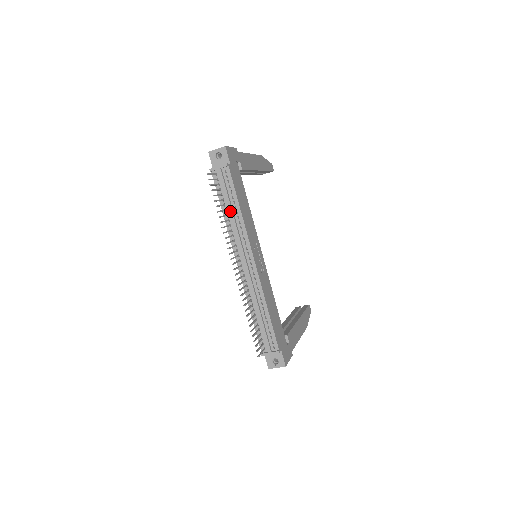
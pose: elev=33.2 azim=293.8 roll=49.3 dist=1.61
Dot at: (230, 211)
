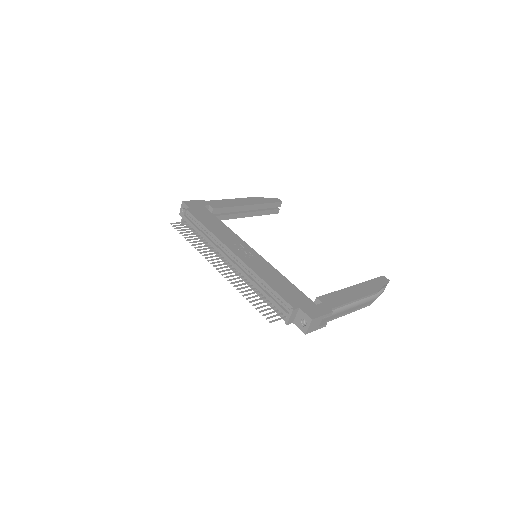
Dot at: (203, 236)
